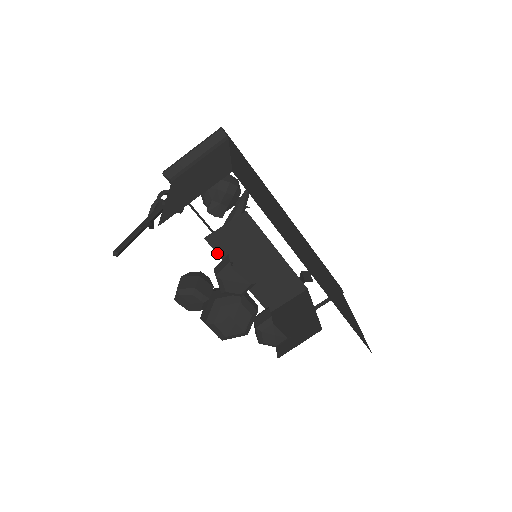
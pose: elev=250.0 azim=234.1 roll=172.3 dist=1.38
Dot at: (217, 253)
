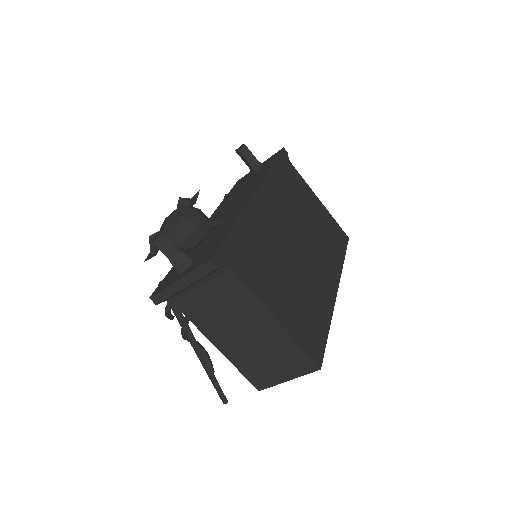
Dot at: occluded
